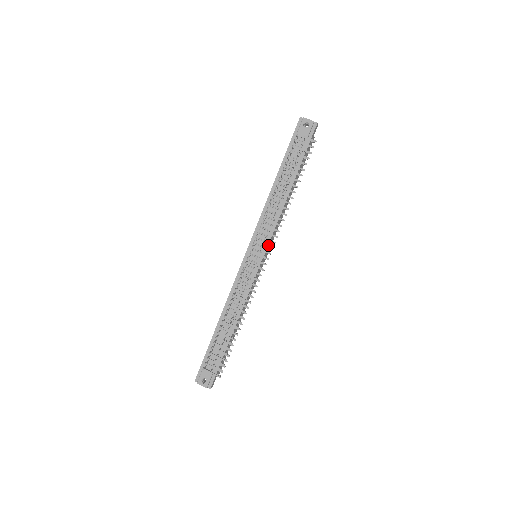
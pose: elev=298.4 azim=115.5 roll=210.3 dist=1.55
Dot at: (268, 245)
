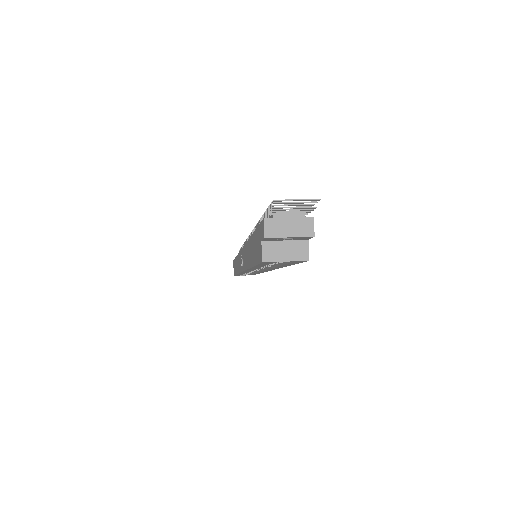
Dot at: occluded
